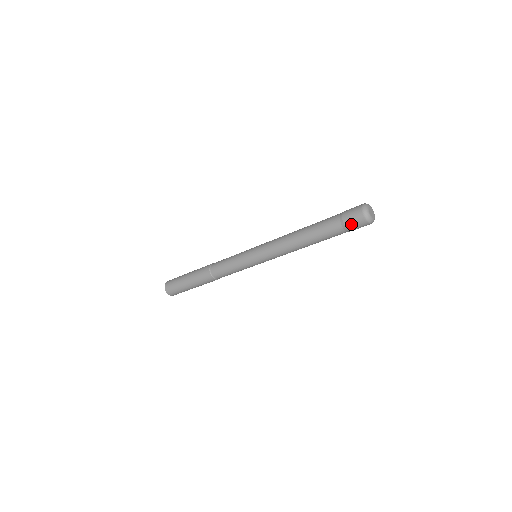
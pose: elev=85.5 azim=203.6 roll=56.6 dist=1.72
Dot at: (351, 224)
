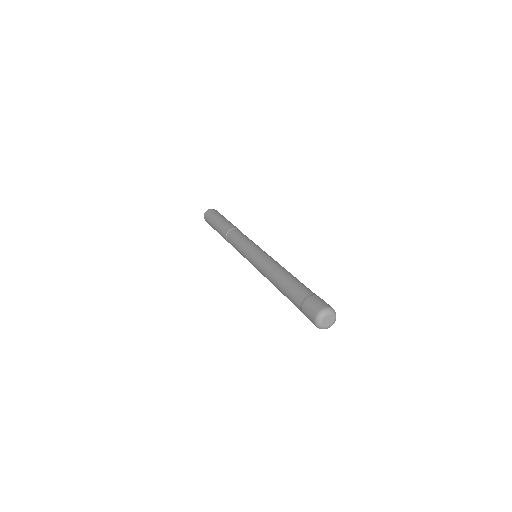
Dot at: occluded
